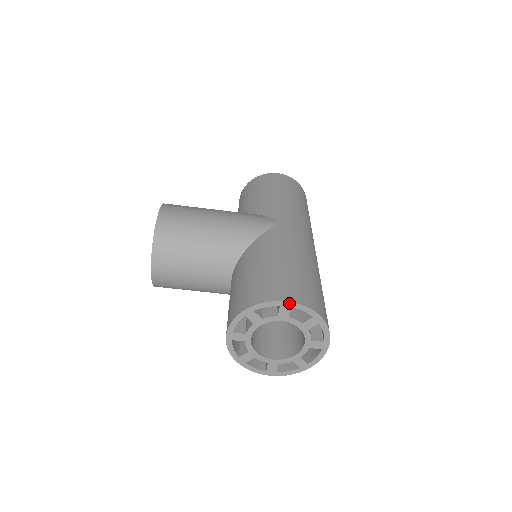
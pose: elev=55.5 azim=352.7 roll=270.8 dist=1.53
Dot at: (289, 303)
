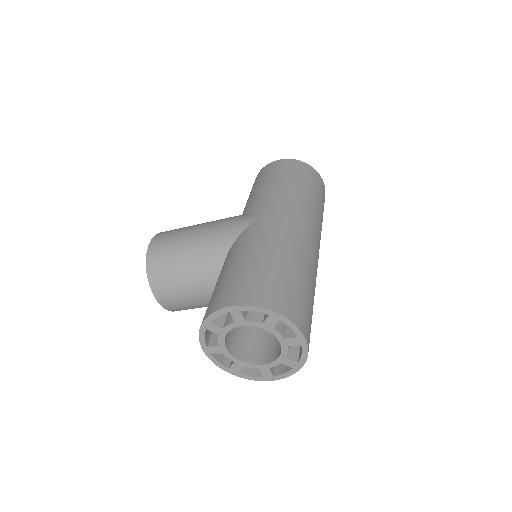
Dot at: (236, 307)
